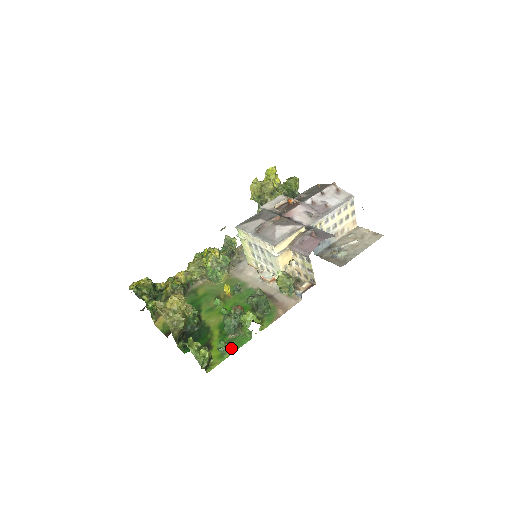
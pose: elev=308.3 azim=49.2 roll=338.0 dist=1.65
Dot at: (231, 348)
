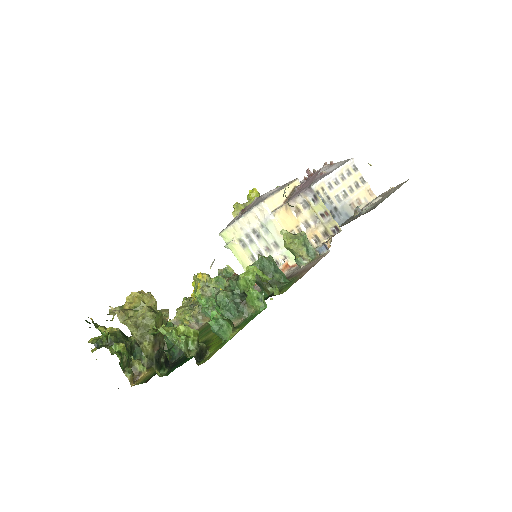
Dot at: (237, 329)
